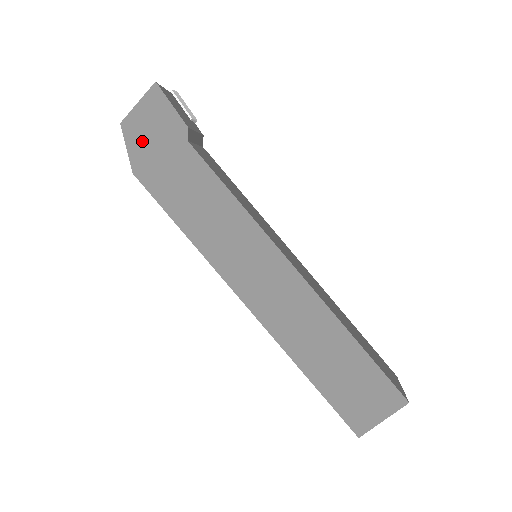
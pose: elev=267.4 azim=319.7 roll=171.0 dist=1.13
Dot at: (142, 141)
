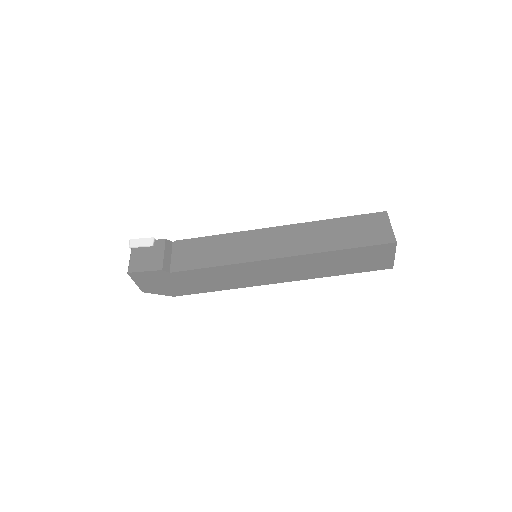
Dot at: (158, 288)
